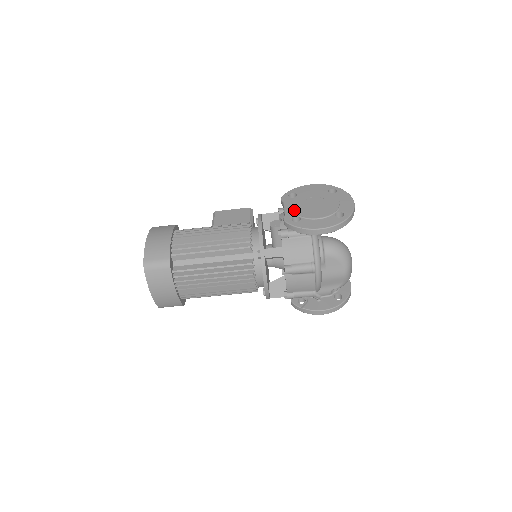
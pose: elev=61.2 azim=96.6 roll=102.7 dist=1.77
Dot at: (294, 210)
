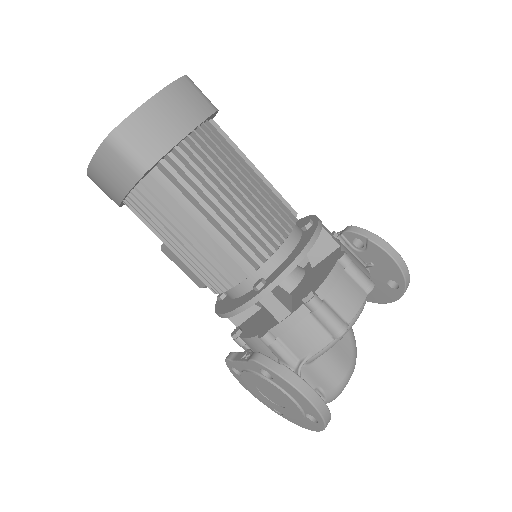
Dot at: occluded
